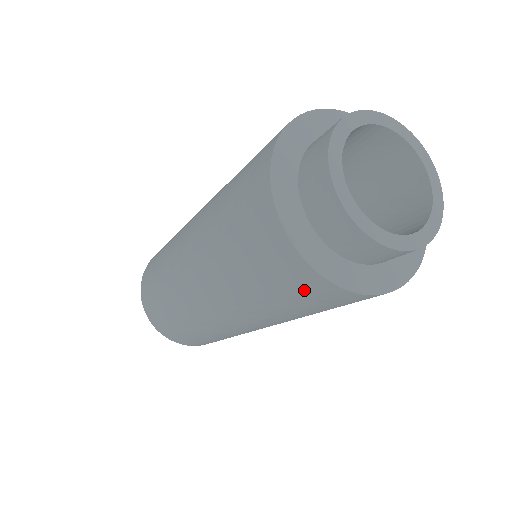
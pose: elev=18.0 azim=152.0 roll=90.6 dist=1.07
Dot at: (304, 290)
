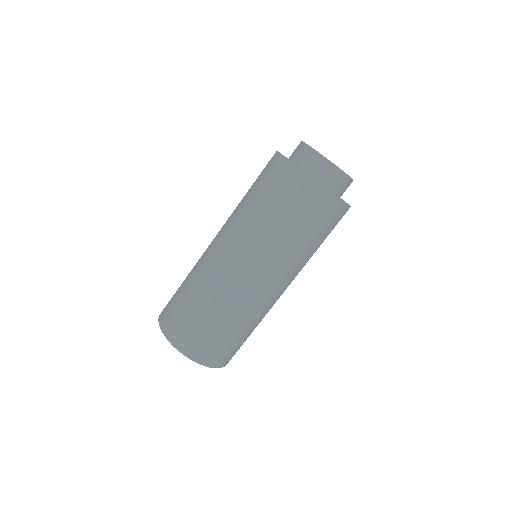
Dot at: (292, 188)
